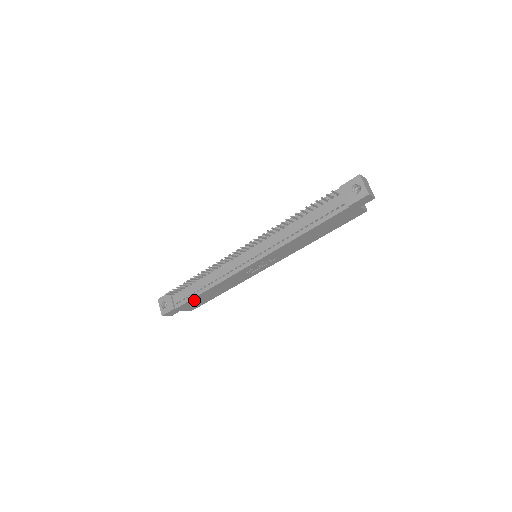
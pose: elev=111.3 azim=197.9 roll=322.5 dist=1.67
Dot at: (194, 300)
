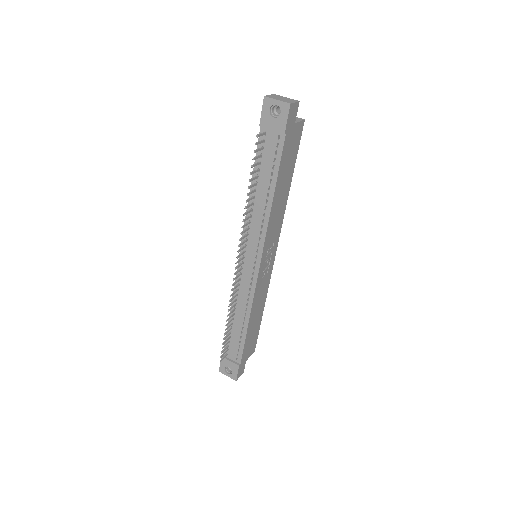
Dot at: (247, 342)
